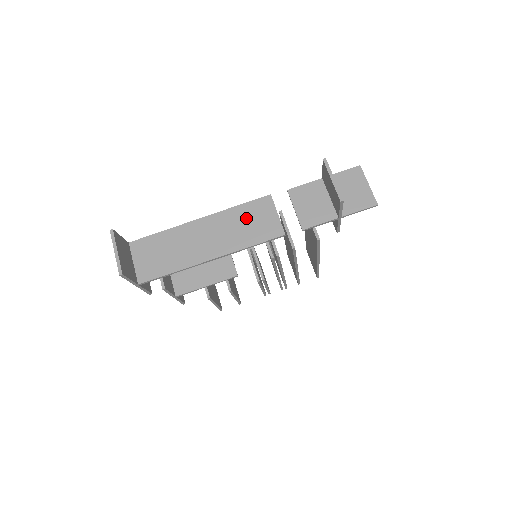
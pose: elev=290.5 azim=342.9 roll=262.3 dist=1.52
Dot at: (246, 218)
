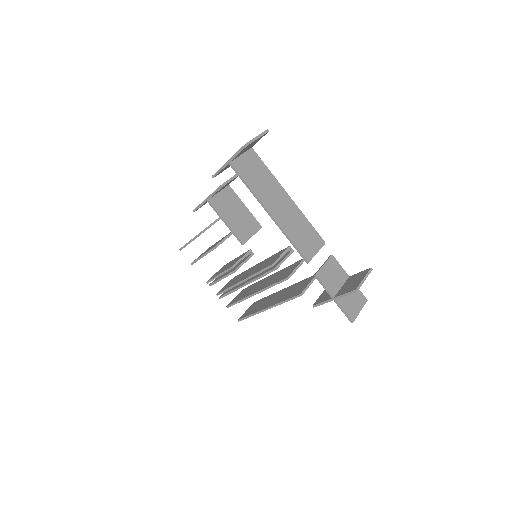
Dot at: (305, 230)
